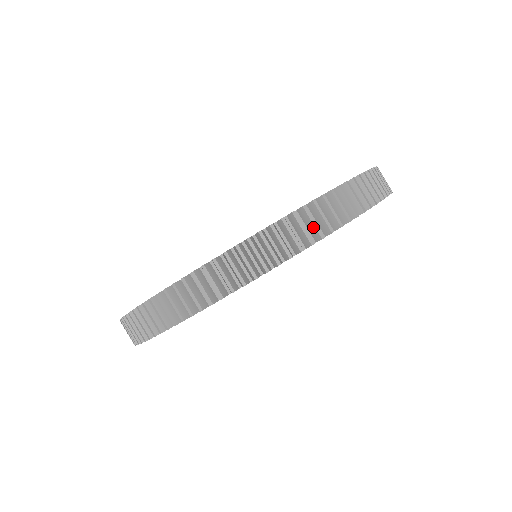
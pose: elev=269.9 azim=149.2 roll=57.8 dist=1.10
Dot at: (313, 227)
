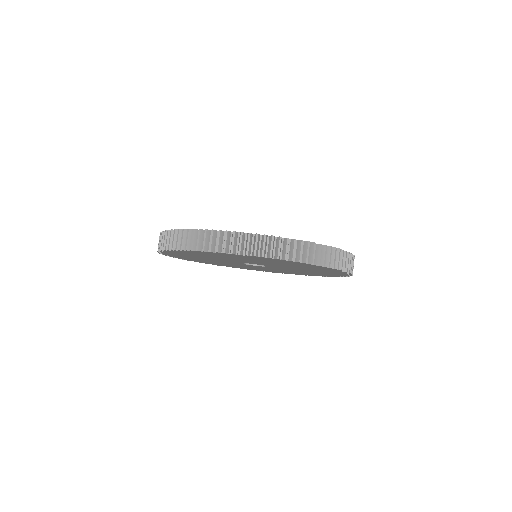
Dot at: (353, 267)
